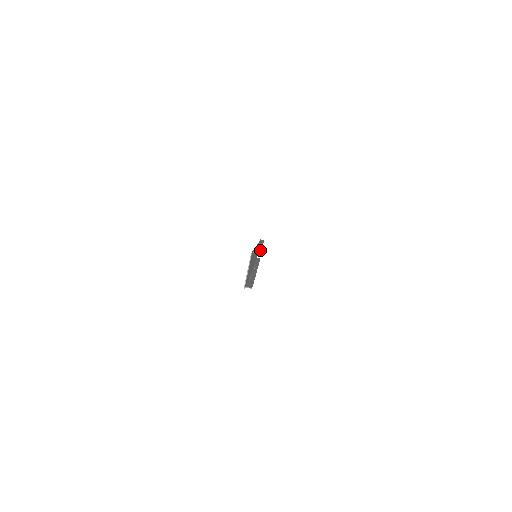
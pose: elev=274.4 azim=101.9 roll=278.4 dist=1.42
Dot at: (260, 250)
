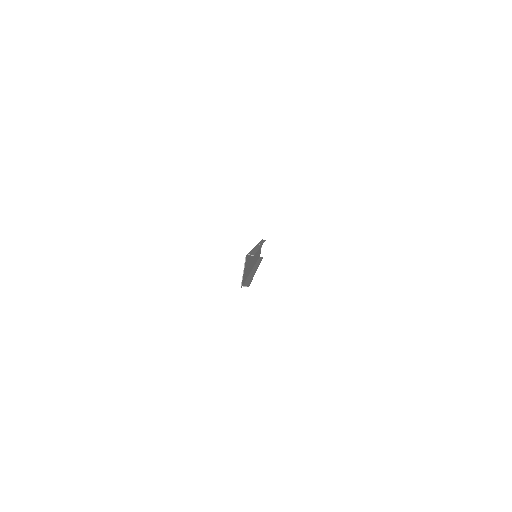
Dot at: (256, 251)
